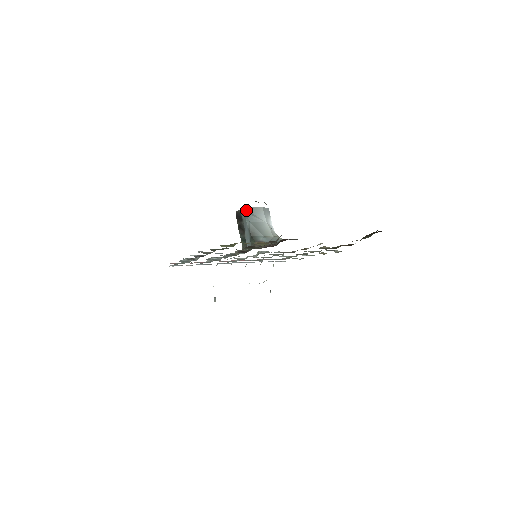
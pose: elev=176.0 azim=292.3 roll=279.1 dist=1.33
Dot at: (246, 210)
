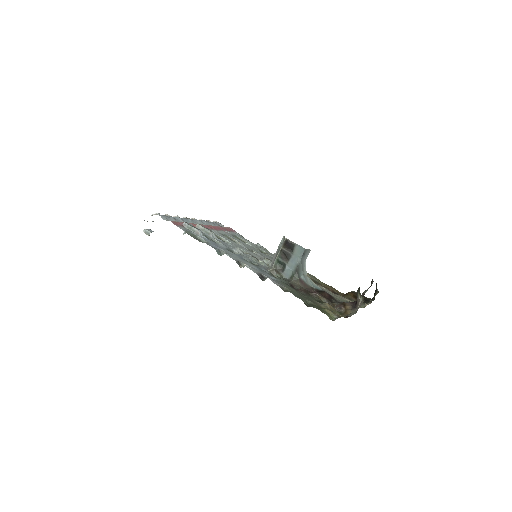
Dot at: (305, 251)
